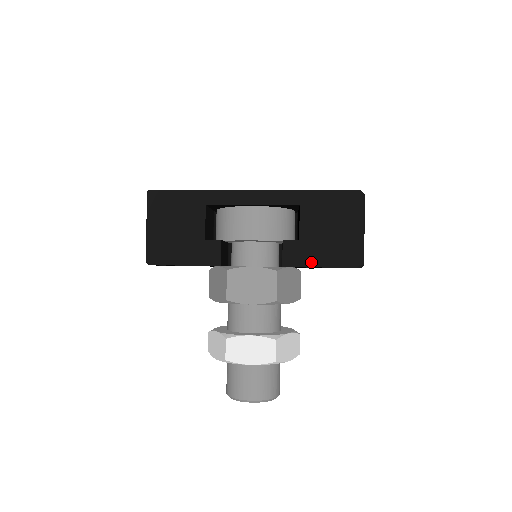
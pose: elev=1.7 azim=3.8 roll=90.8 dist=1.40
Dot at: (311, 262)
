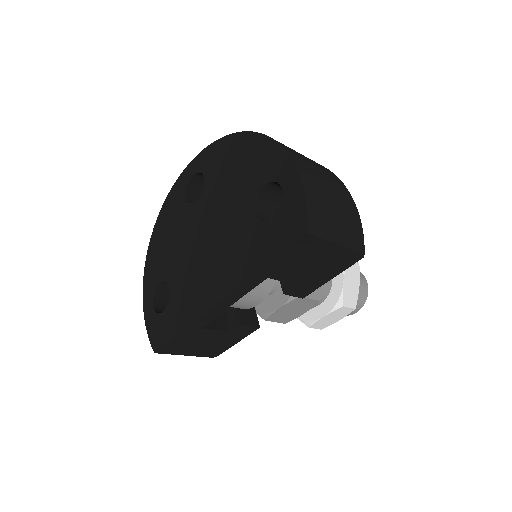
Dot at: (321, 283)
